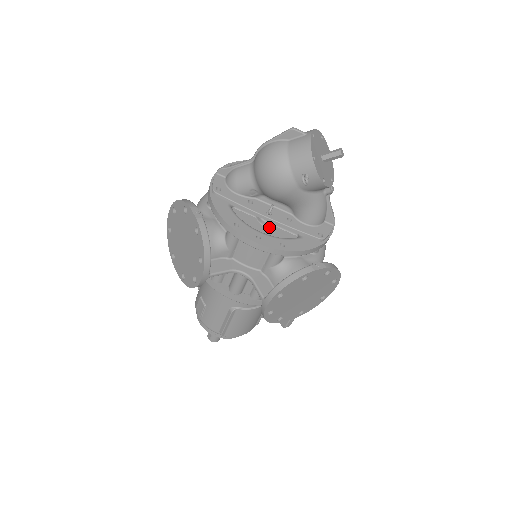
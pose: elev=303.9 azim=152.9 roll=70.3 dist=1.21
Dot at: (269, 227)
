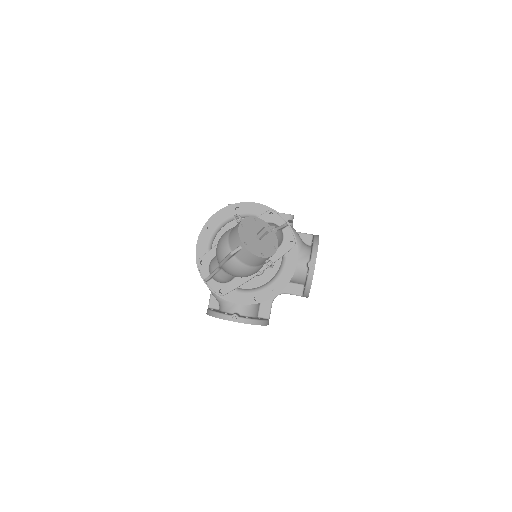
Dot at: (264, 271)
